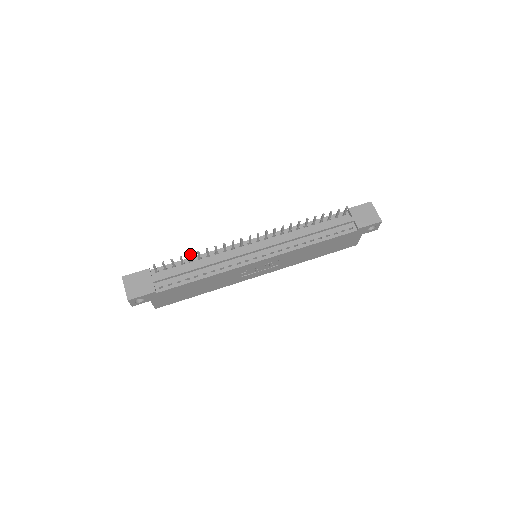
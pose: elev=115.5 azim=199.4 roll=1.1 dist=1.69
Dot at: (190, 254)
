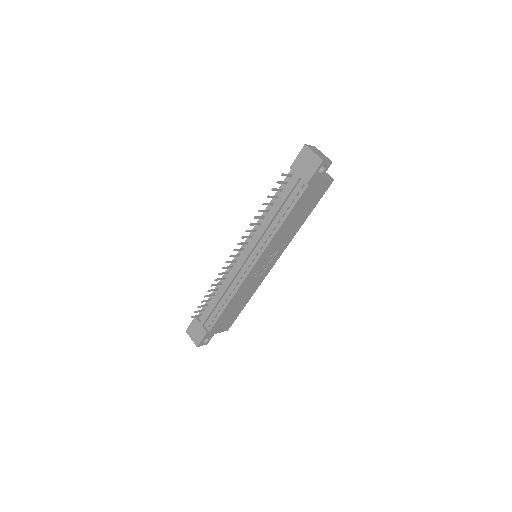
Dot at: (205, 296)
